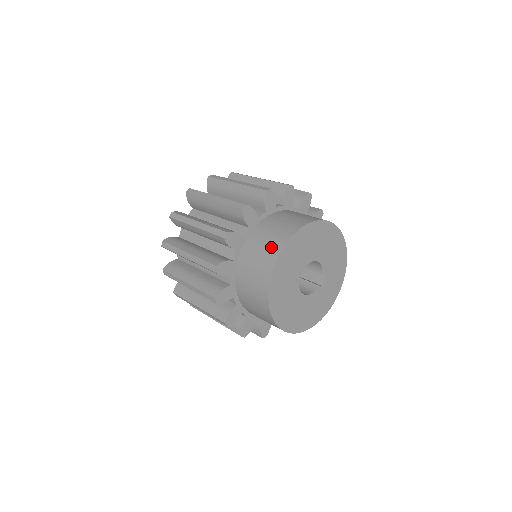
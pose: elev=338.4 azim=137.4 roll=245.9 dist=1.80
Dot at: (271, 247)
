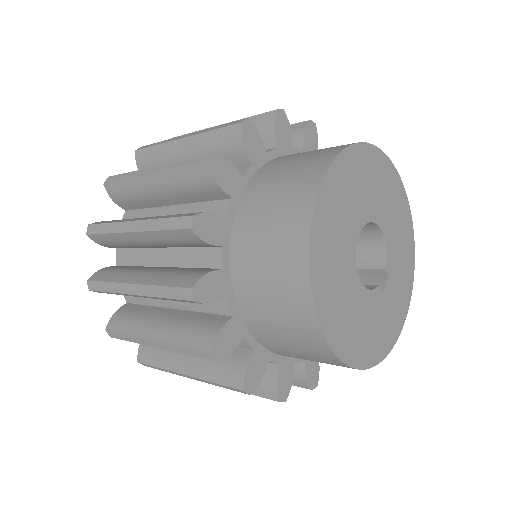
Dot at: (323, 150)
